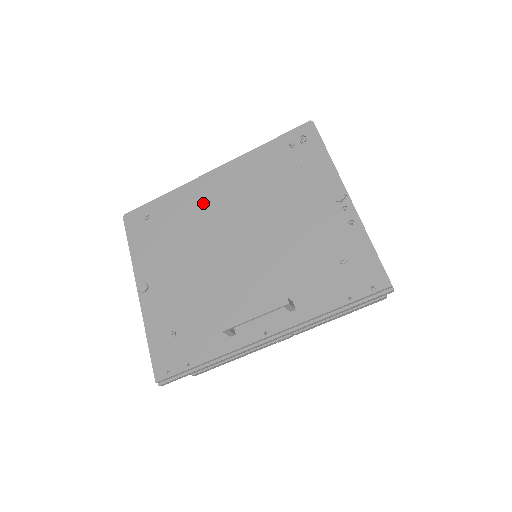
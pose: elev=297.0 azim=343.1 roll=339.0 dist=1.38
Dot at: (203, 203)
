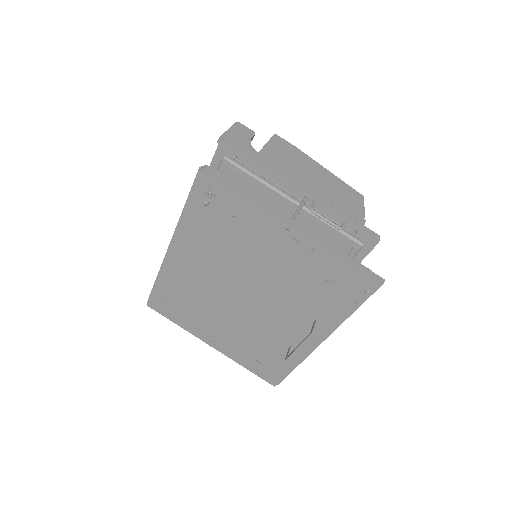
Dot at: (189, 277)
